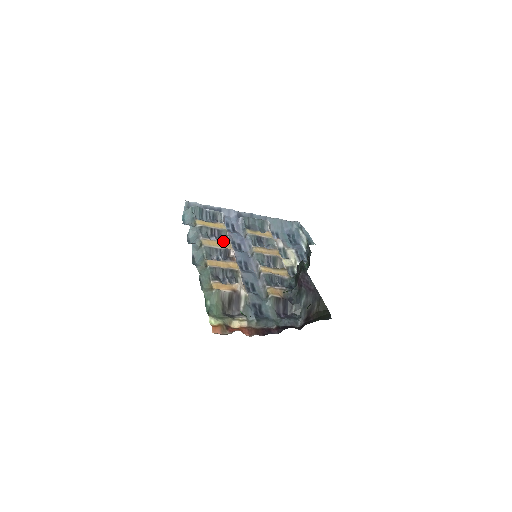
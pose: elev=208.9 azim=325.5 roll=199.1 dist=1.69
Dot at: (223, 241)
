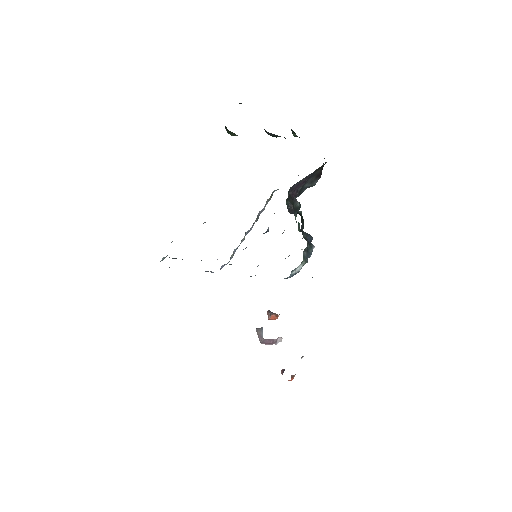
Dot at: occluded
